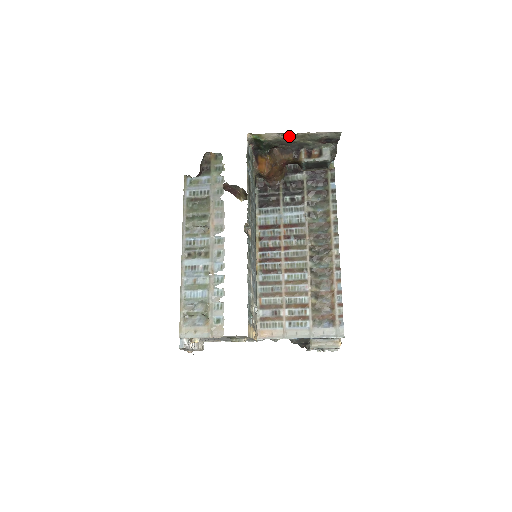
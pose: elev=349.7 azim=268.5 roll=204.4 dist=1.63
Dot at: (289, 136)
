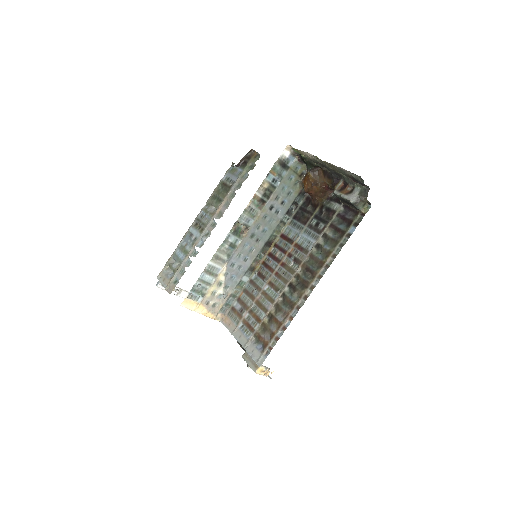
Dot at: occluded
